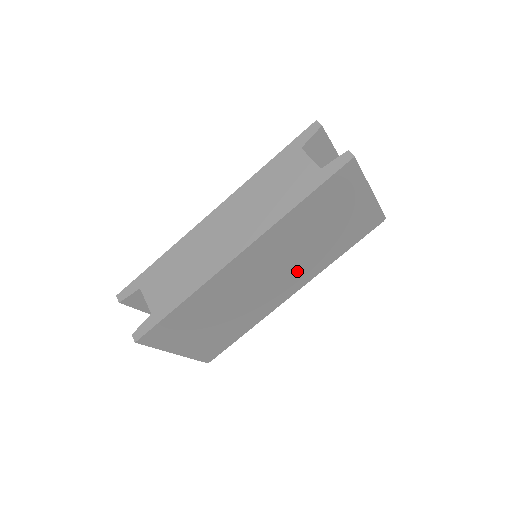
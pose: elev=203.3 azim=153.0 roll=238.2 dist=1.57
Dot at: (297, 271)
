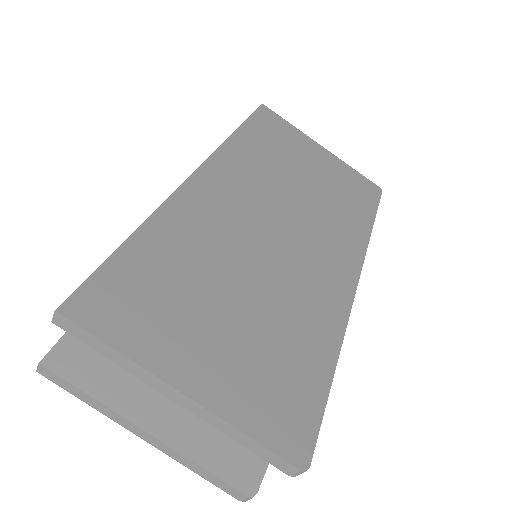
Dot at: (321, 235)
